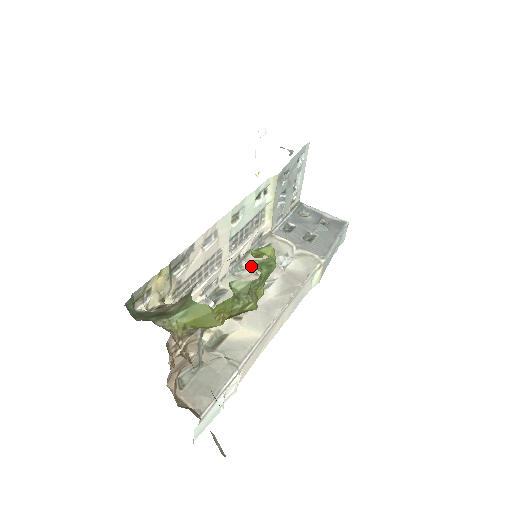
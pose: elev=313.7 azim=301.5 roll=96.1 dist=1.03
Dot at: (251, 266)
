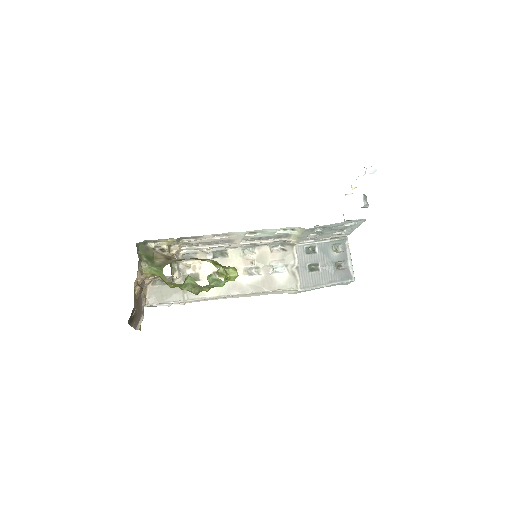
Dot at: (209, 276)
